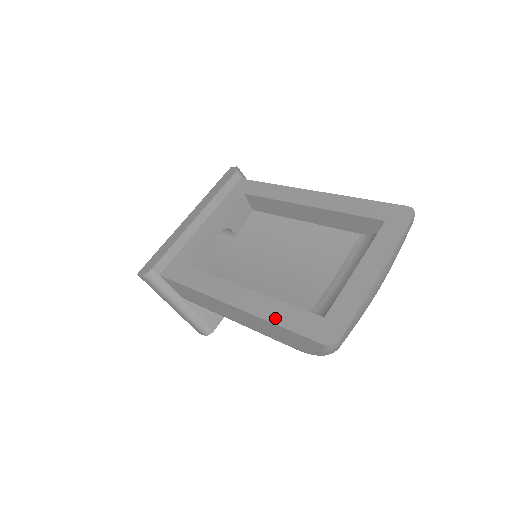
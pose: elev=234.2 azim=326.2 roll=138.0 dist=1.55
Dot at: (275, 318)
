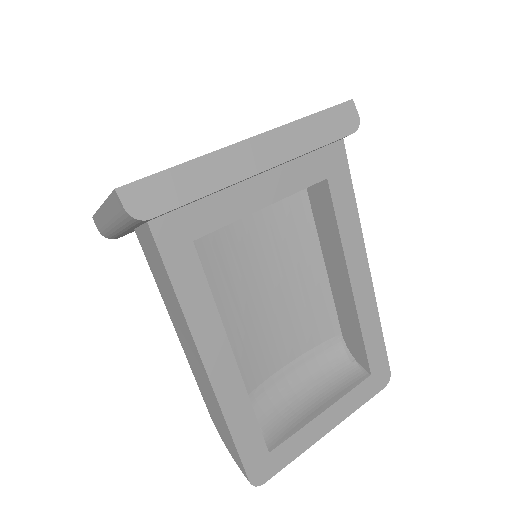
Dot at: (235, 426)
